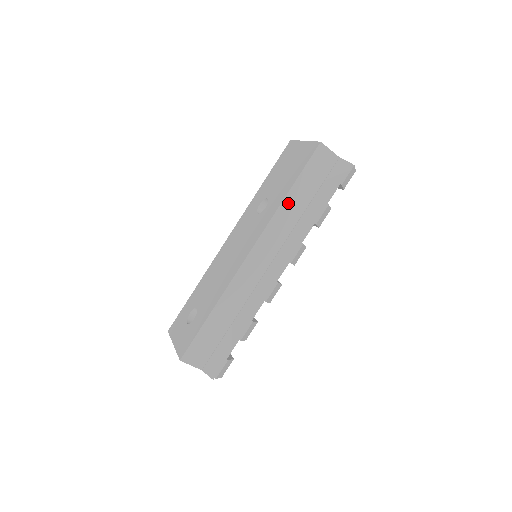
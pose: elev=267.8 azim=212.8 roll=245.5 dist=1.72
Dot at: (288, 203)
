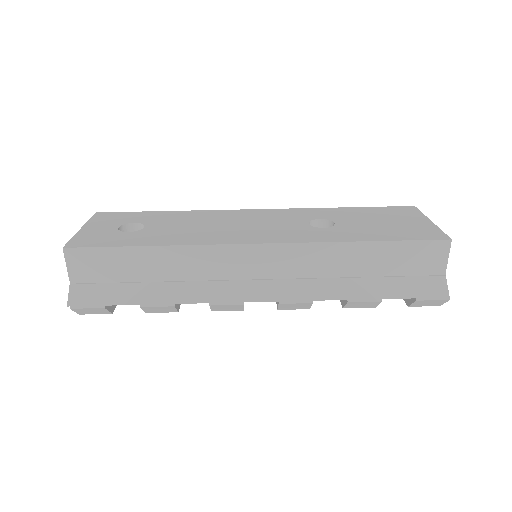
Dot at: (350, 250)
